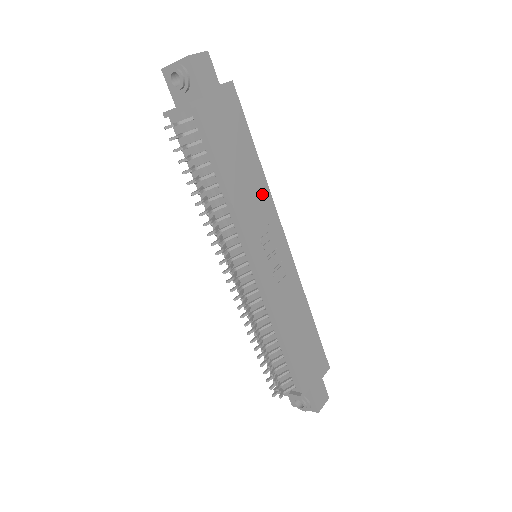
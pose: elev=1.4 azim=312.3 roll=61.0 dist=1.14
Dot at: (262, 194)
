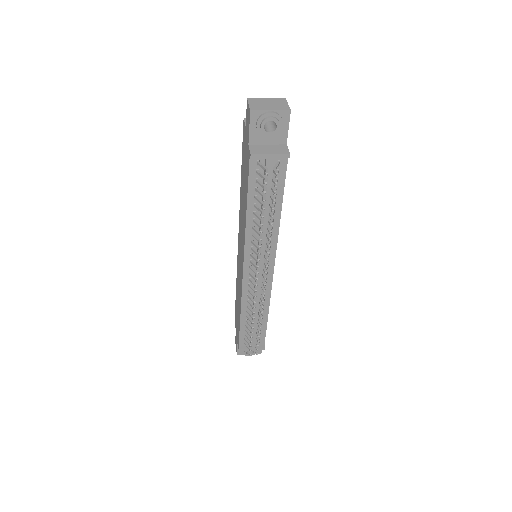
Dot at: occluded
